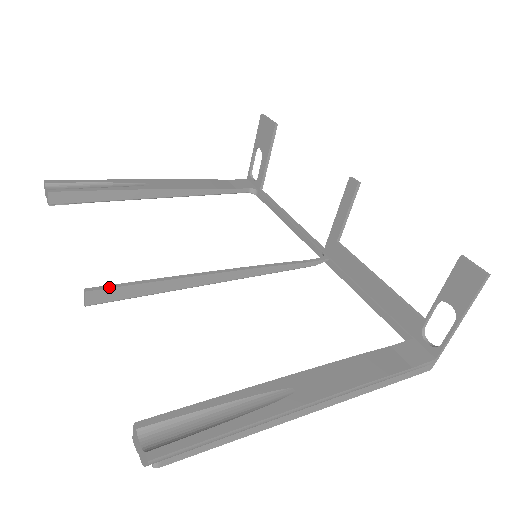
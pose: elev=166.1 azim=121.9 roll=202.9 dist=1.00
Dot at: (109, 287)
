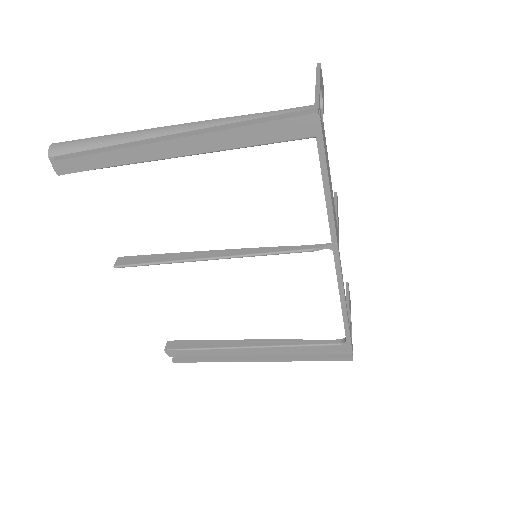
Dot at: (132, 256)
